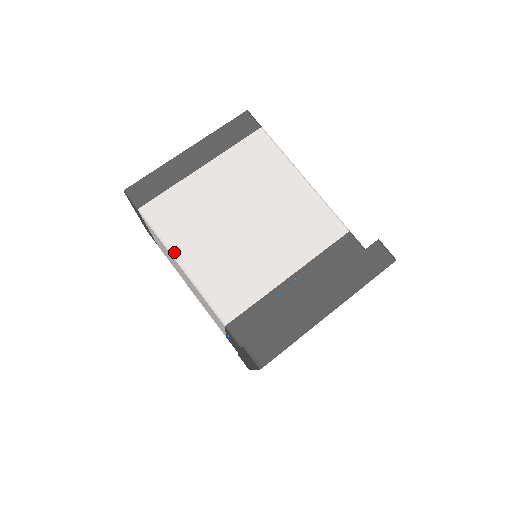
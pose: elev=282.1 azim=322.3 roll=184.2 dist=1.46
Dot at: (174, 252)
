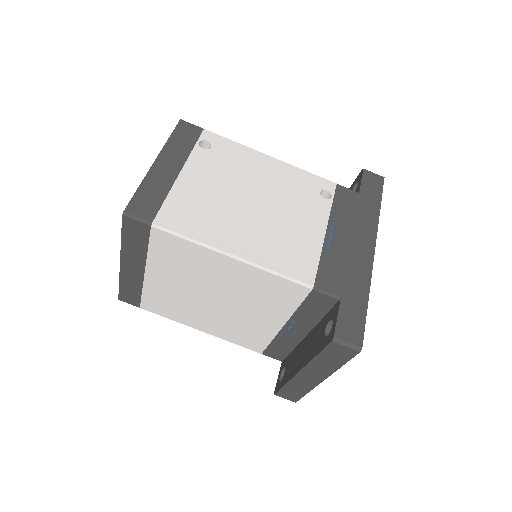
Dot at: (189, 326)
